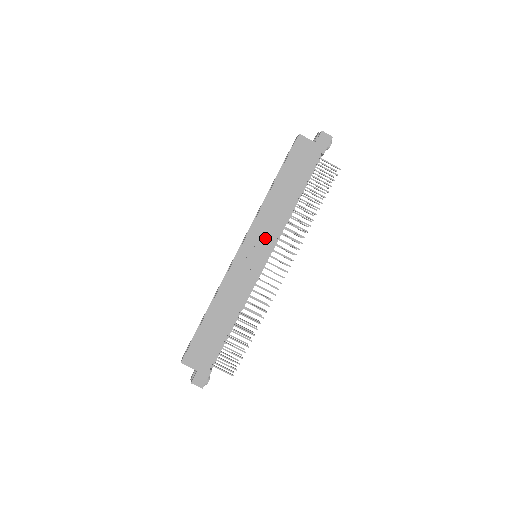
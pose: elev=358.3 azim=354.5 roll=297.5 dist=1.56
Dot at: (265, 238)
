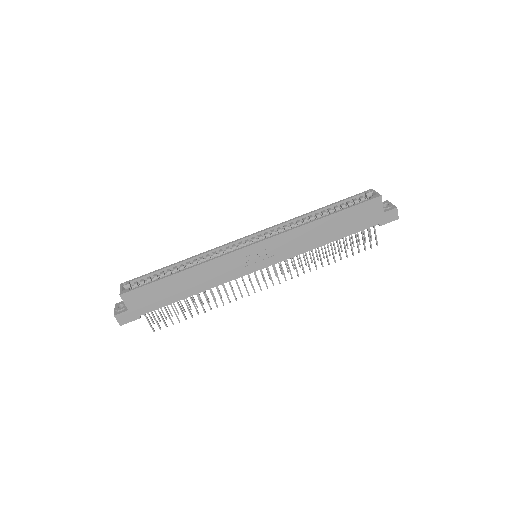
Dot at: (278, 252)
